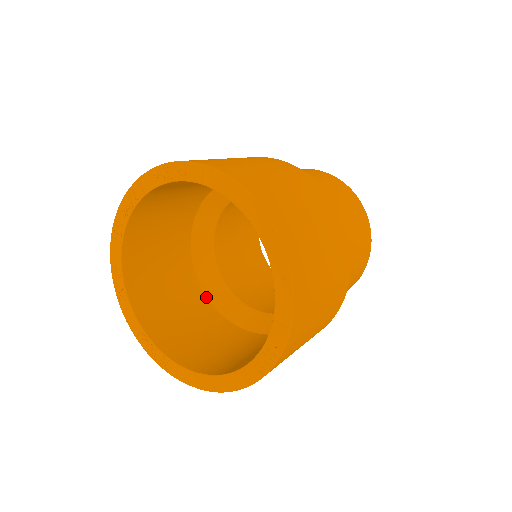
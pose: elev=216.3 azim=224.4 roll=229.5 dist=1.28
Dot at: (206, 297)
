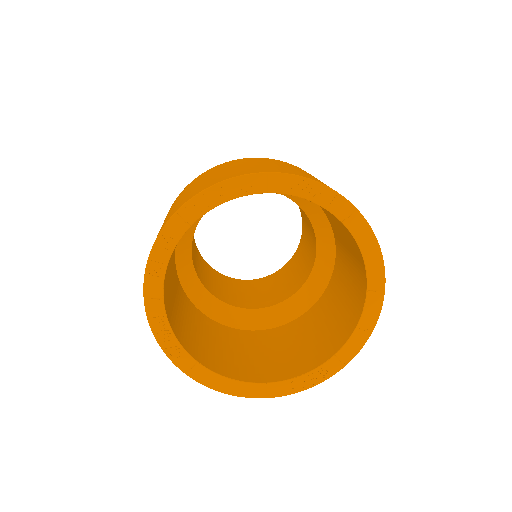
Dot at: (176, 271)
